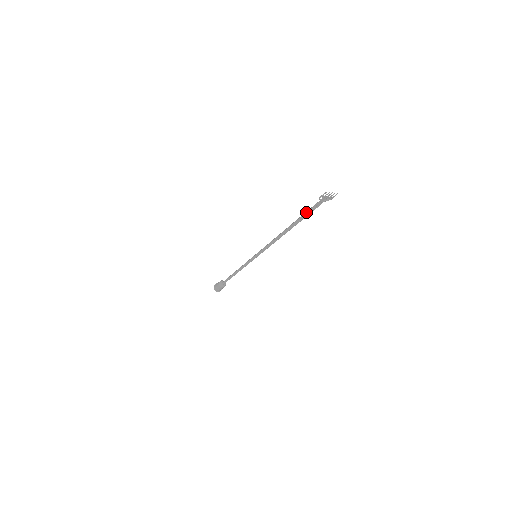
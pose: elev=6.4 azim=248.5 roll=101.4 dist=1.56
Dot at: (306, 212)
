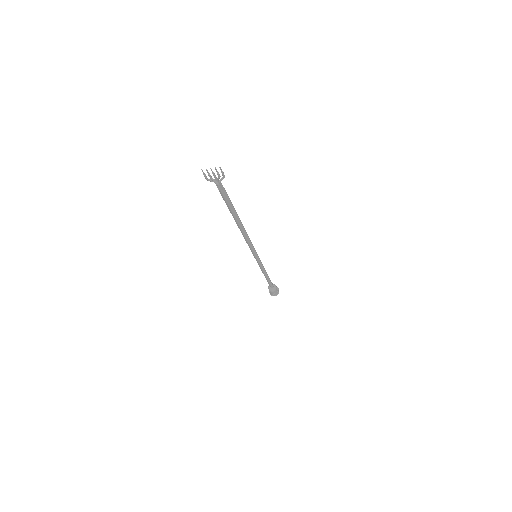
Dot at: (223, 199)
